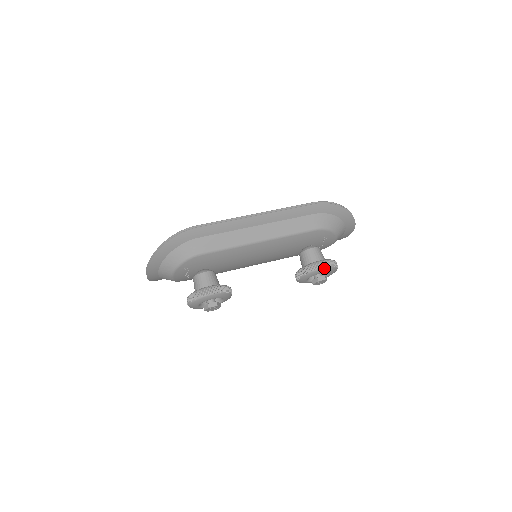
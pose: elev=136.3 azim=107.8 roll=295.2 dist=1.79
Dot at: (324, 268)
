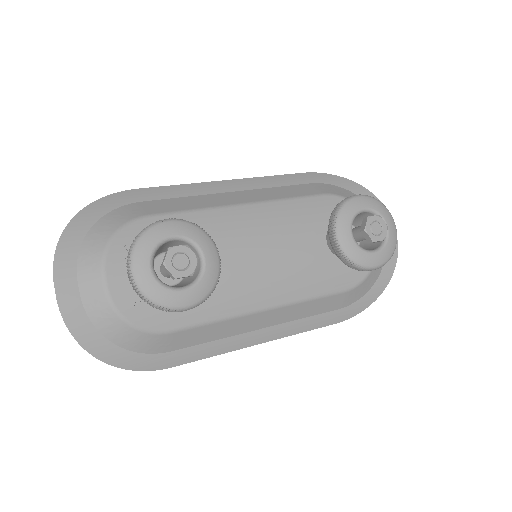
Dot at: (361, 197)
